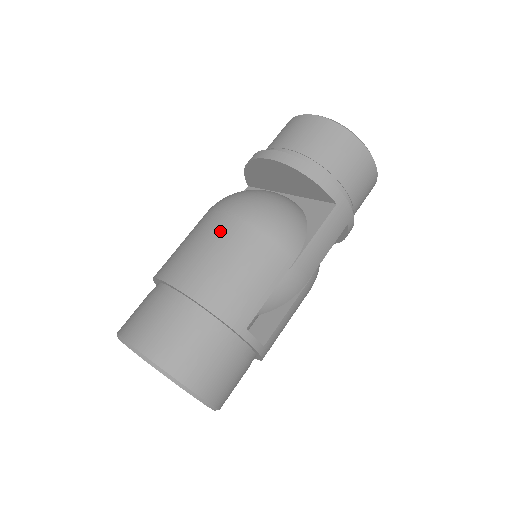
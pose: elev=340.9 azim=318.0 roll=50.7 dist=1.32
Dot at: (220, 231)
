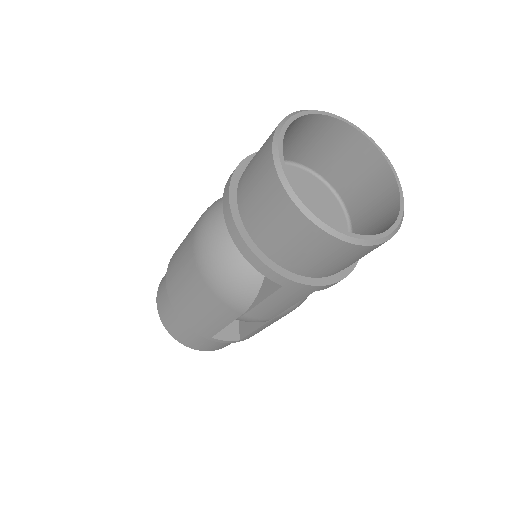
Dot at: (186, 264)
